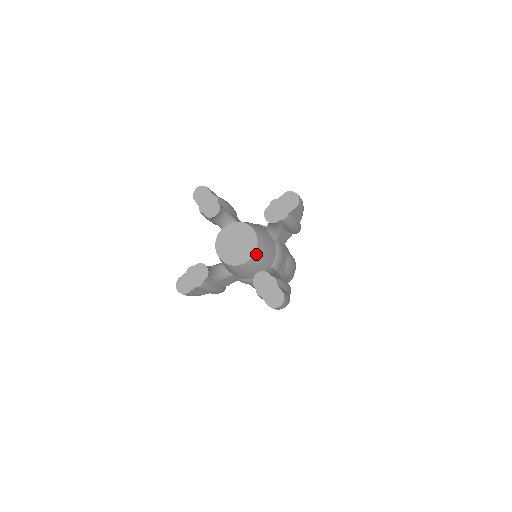
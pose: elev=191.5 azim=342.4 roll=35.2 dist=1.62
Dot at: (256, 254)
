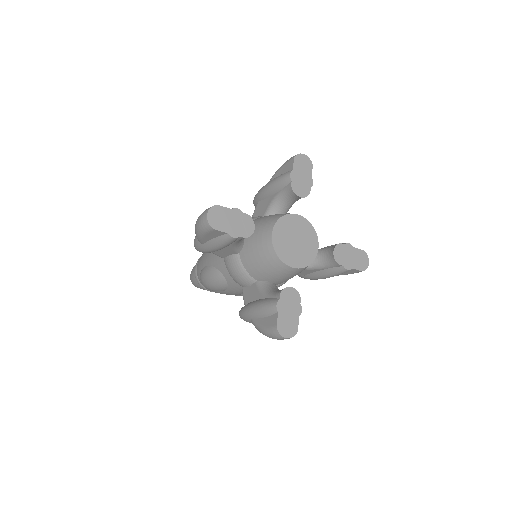
Dot at: (315, 237)
